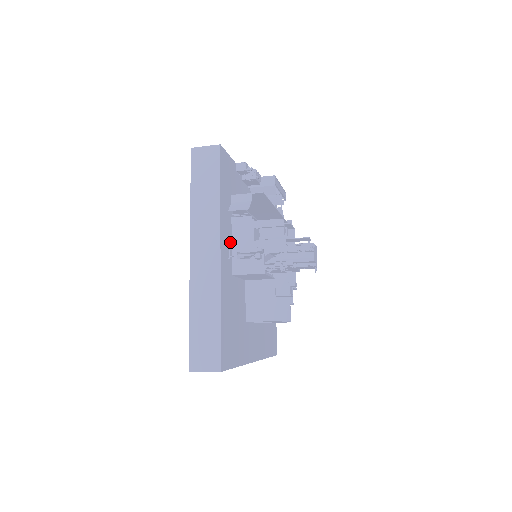
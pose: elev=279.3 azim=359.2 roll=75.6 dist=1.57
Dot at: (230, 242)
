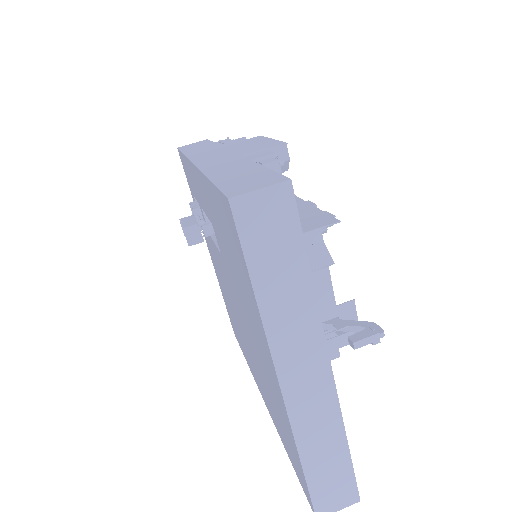
Dot at: occluded
